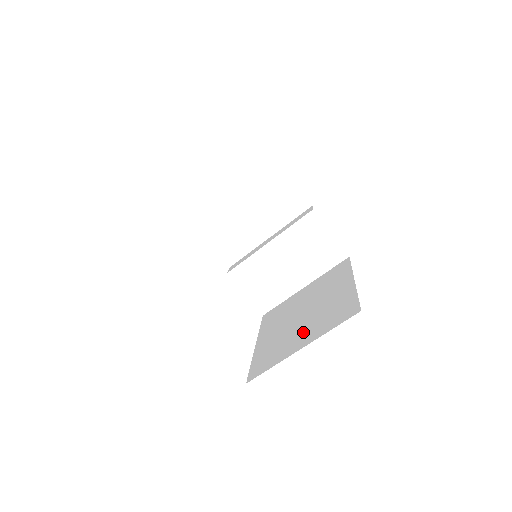
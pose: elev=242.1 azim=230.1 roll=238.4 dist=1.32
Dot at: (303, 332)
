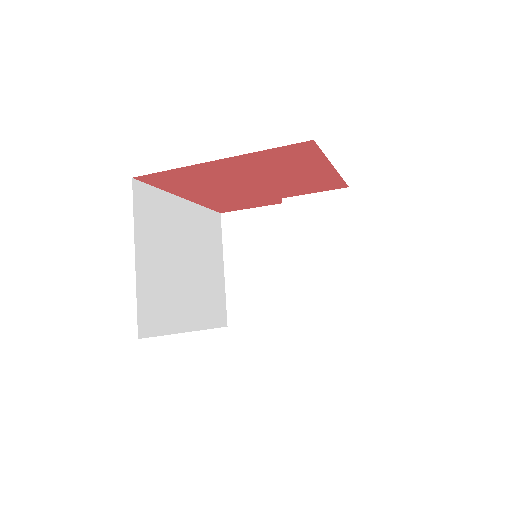
Dot at: occluded
